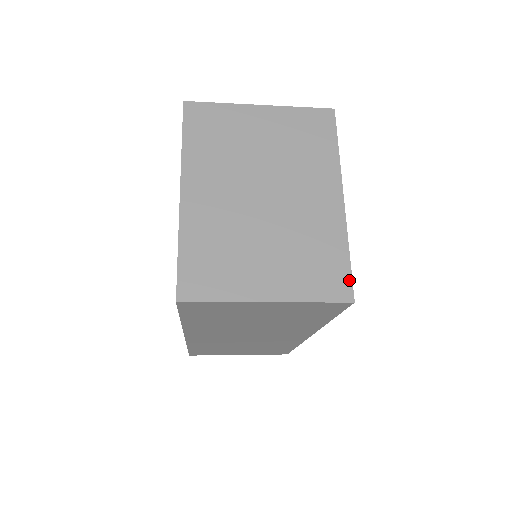
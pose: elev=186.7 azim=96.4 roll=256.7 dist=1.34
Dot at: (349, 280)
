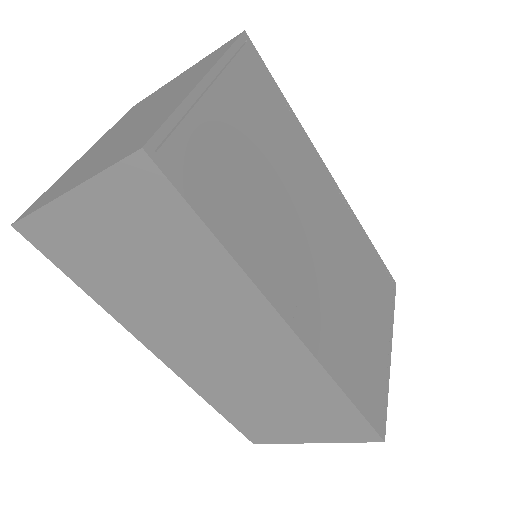
Dot at: (153, 132)
